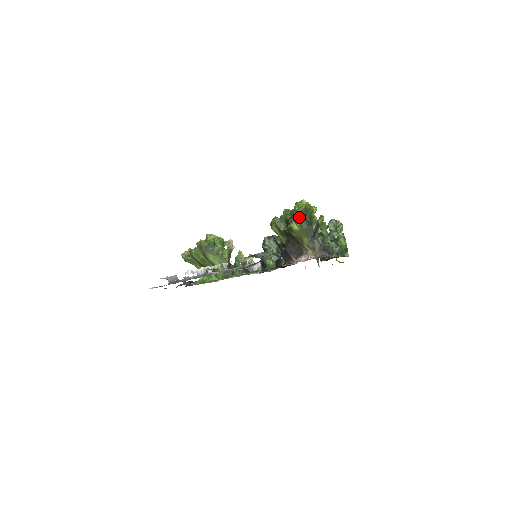
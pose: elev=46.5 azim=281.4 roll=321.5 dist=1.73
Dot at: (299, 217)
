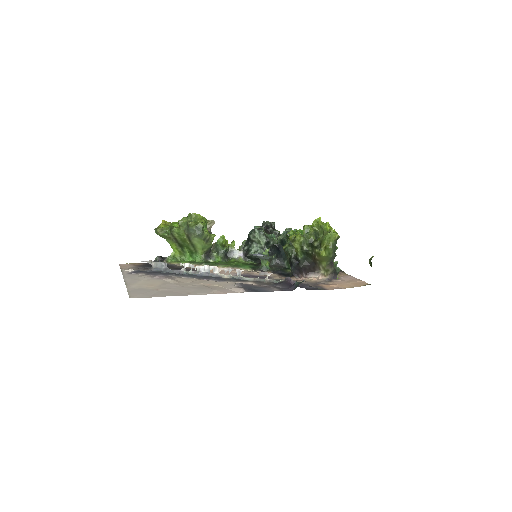
Dot at: (332, 247)
